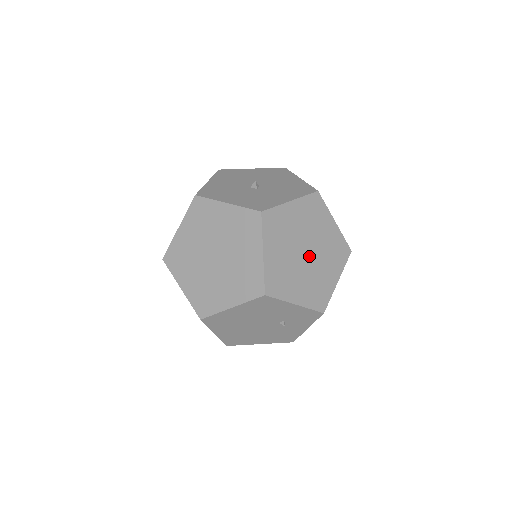
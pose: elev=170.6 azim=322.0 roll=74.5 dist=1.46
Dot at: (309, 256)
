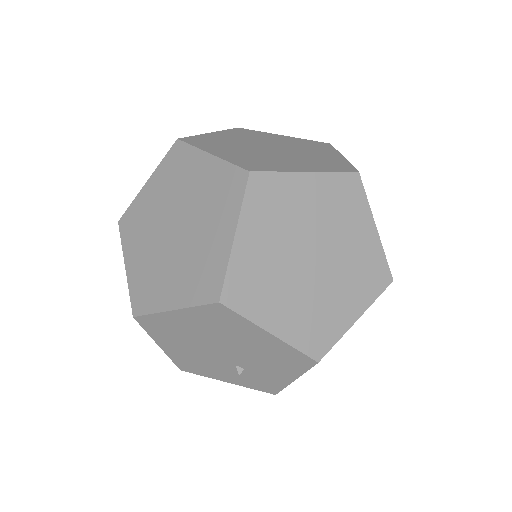
Dot at: occluded
